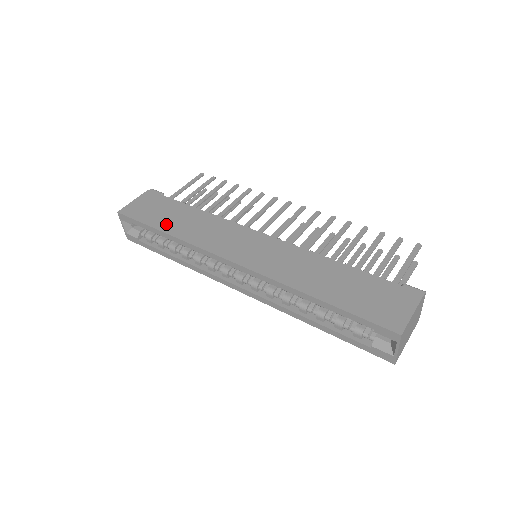
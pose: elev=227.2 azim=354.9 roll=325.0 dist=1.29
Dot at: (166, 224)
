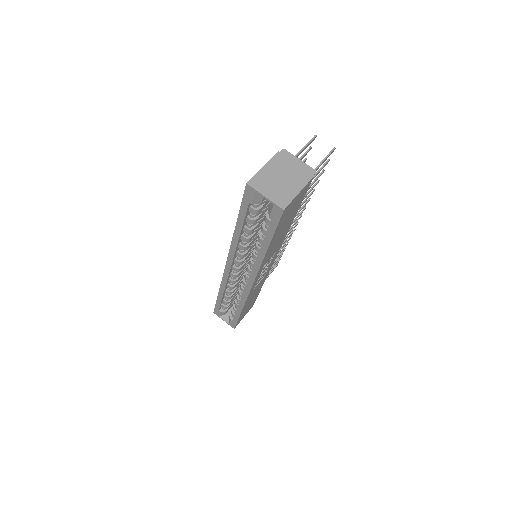
Dot at: occluded
